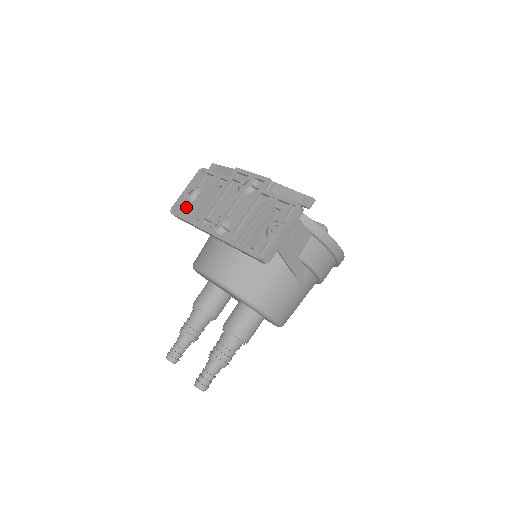
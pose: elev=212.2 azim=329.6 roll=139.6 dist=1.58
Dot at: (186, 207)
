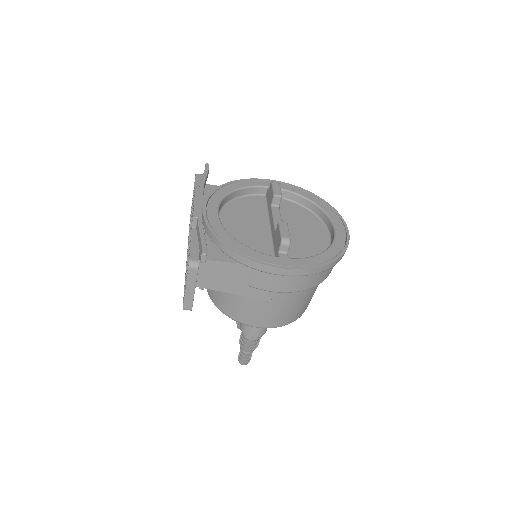
Dot at: occluded
